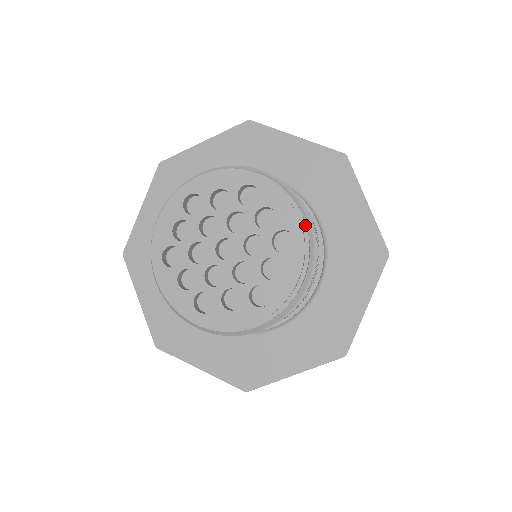
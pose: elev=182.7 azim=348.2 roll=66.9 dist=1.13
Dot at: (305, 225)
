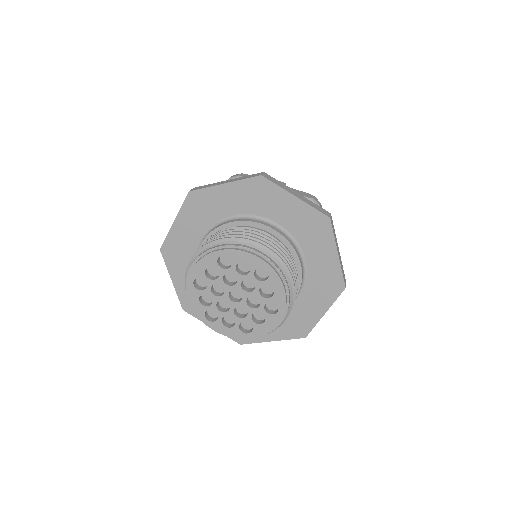
Dot at: (266, 258)
